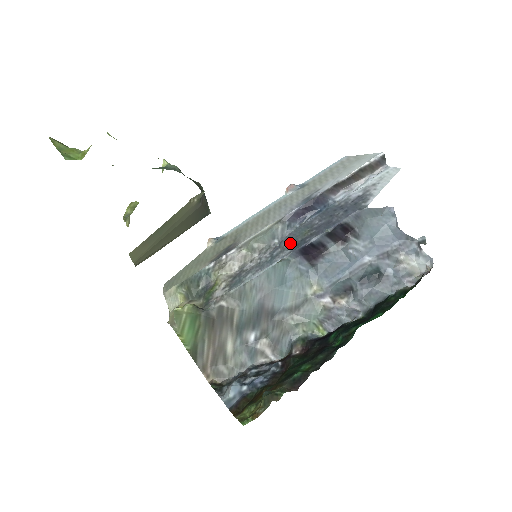
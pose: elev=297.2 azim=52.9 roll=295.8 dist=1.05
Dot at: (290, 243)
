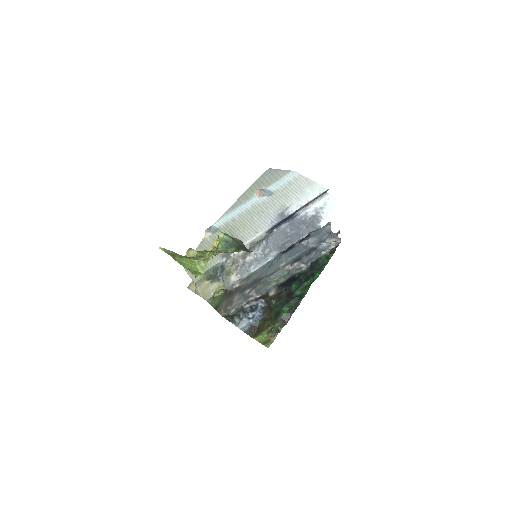
Dot at: (275, 246)
